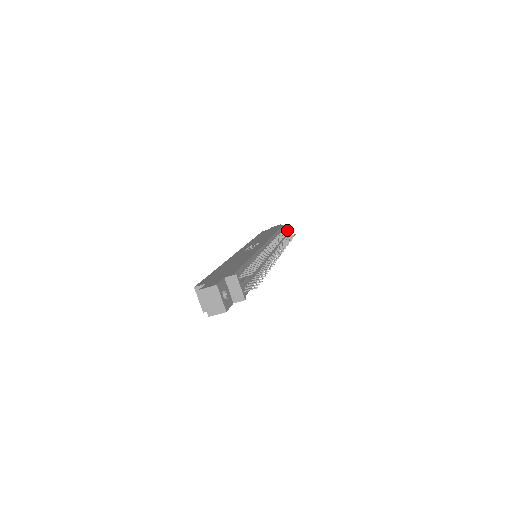
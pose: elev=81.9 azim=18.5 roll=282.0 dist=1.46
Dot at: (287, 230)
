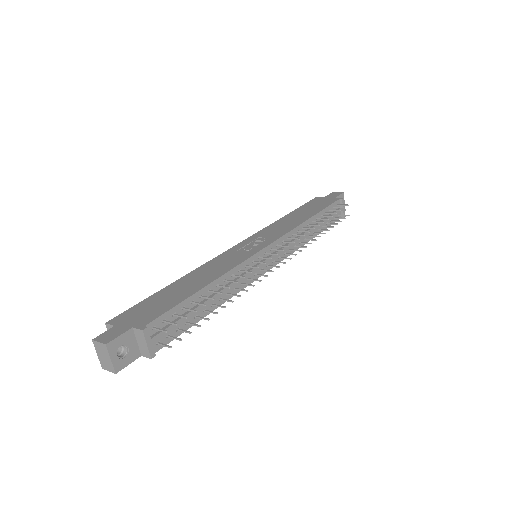
Dot at: (333, 213)
